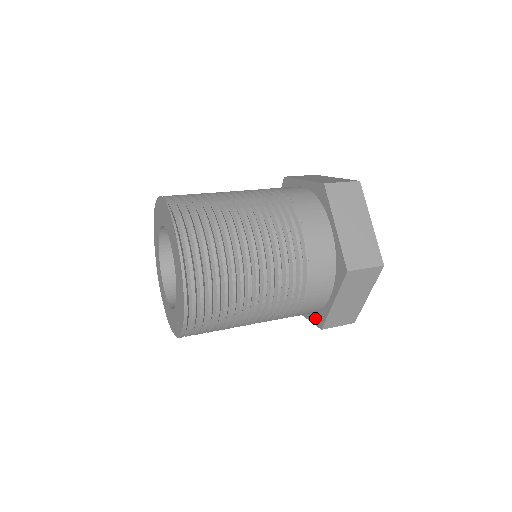
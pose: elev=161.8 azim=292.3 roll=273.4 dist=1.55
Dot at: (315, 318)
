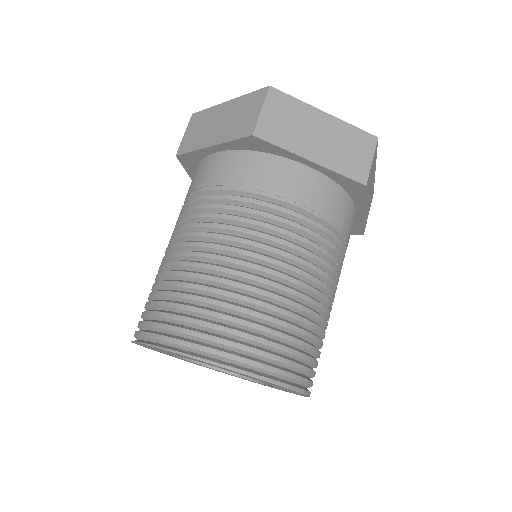
Dot at: occluded
